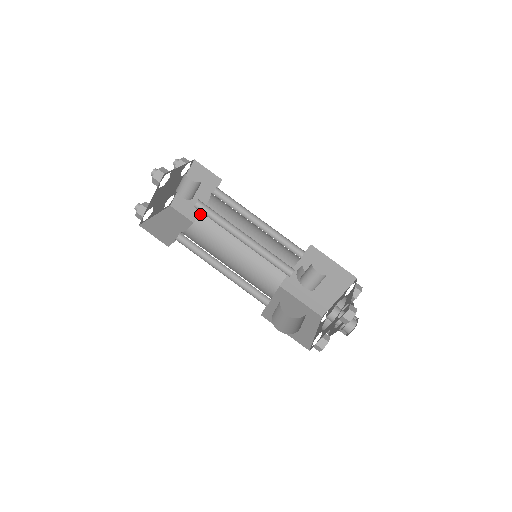
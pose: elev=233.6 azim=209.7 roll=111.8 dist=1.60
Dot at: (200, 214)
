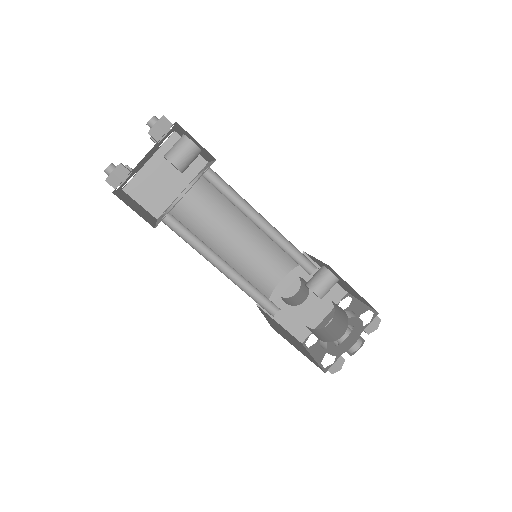
Dot at: (173, 202)
